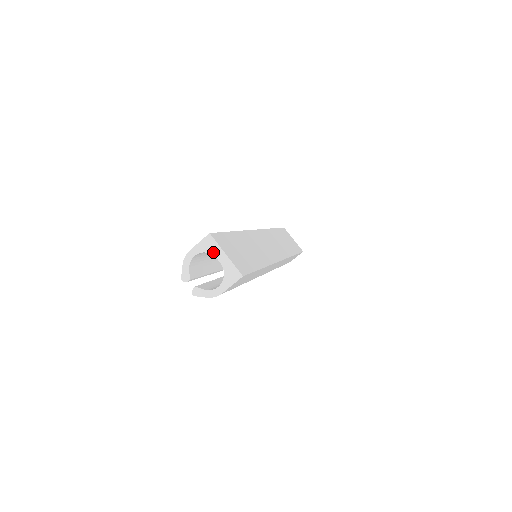
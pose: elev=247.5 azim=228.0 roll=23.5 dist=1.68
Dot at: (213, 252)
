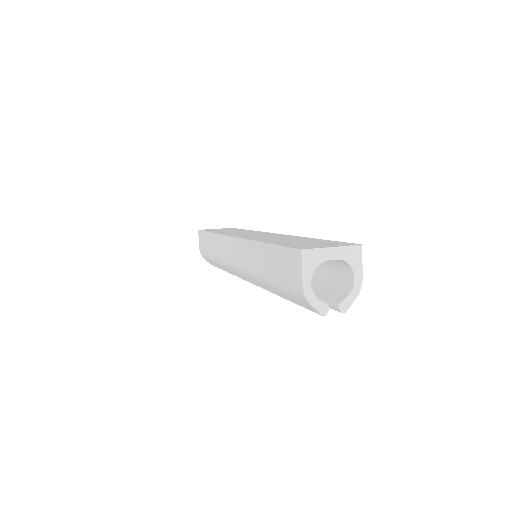
Dot at: (321, 260)
